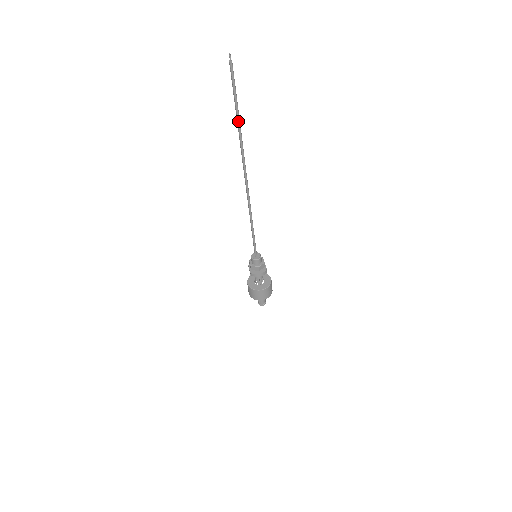
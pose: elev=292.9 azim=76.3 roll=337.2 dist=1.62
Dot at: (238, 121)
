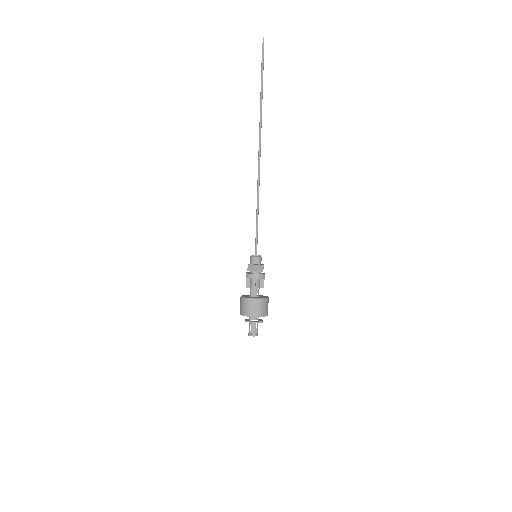
Dot at: (261, 93)
